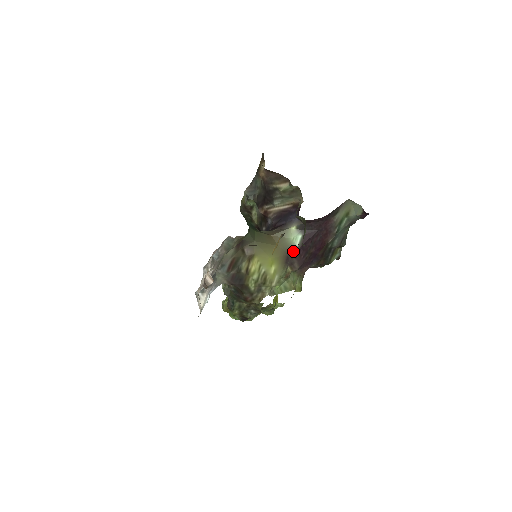
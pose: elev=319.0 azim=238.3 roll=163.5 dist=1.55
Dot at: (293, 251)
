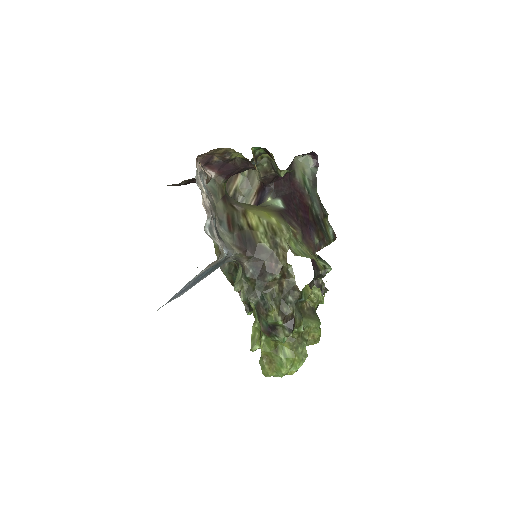
Dot at: (282, 210)
